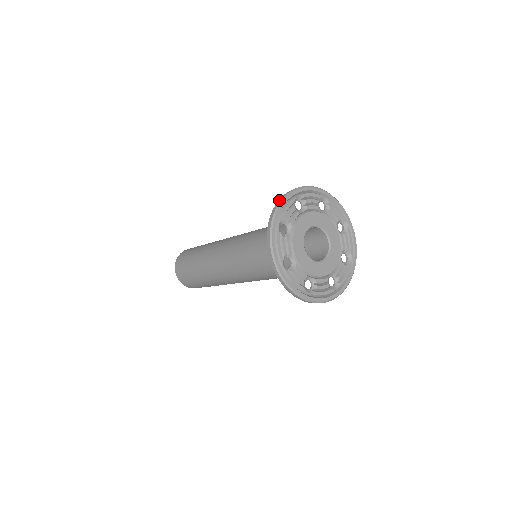
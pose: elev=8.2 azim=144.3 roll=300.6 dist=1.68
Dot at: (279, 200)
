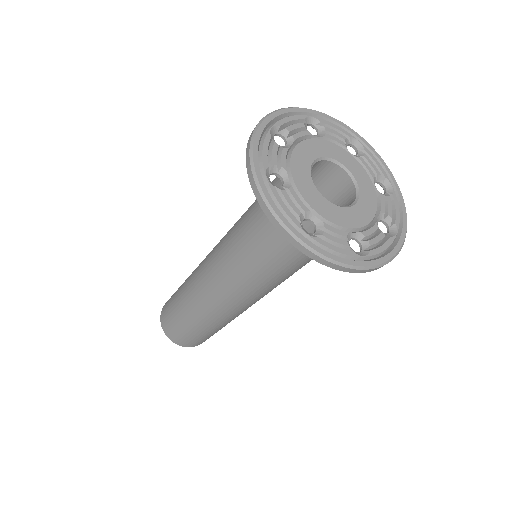
Dot at: (248, 142)
